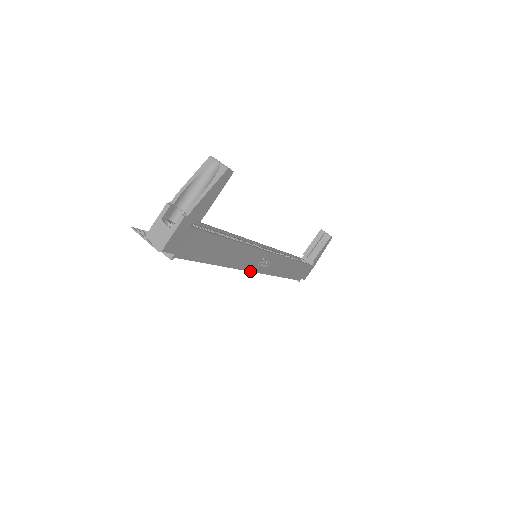
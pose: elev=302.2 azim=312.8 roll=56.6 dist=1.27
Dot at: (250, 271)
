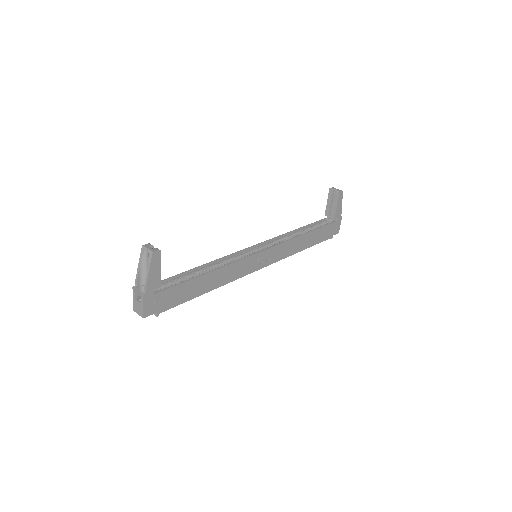
Dot at: (252, 272)
